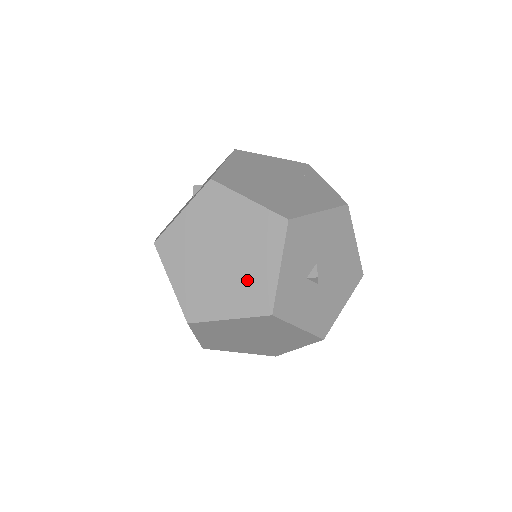
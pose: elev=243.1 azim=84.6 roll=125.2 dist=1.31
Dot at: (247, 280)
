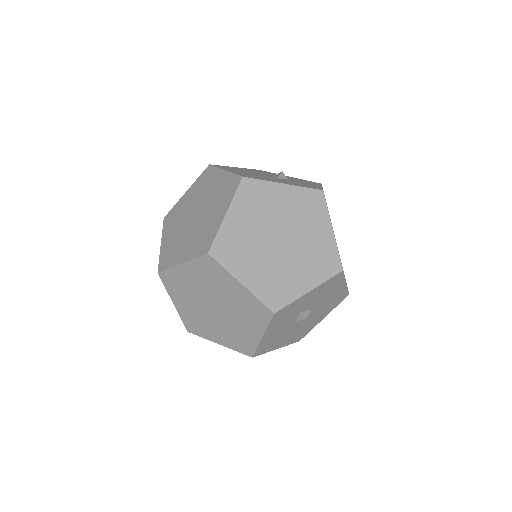
Dot at: (281, 274)
